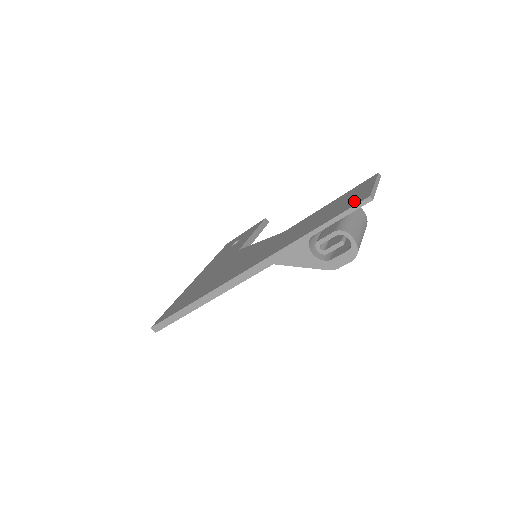
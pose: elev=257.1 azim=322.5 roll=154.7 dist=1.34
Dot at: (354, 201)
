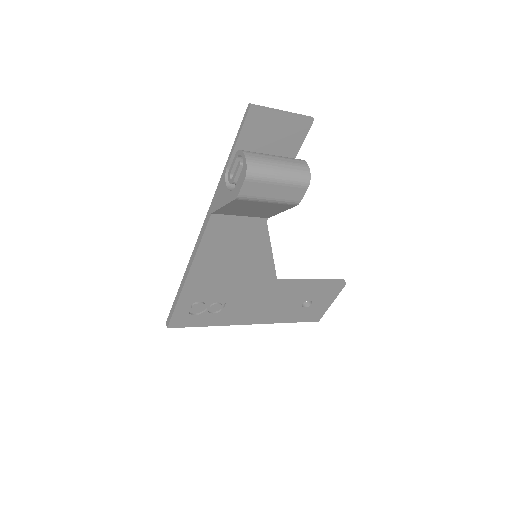
Dot at: (255, 124)
